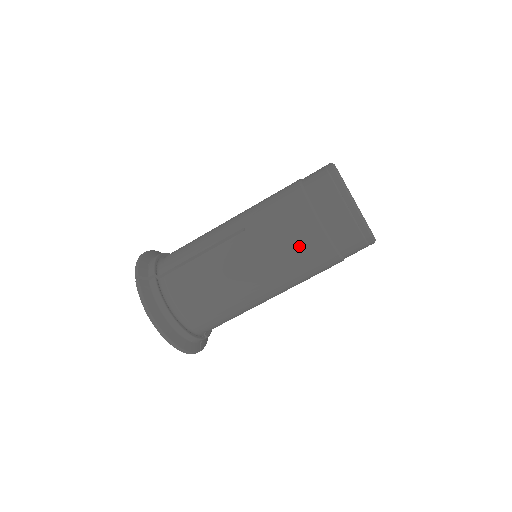
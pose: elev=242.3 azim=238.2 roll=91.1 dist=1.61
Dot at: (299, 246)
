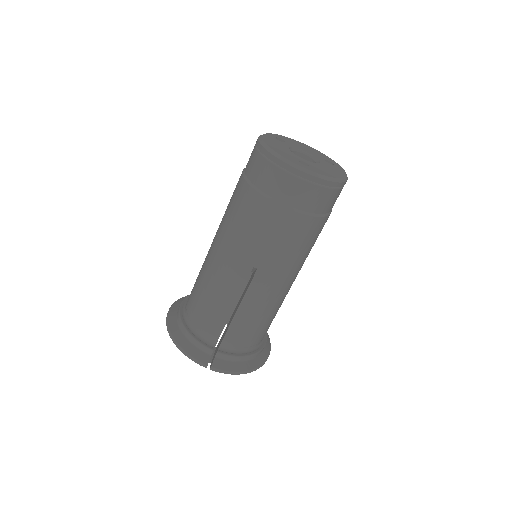
Dot at: (310, 241)
